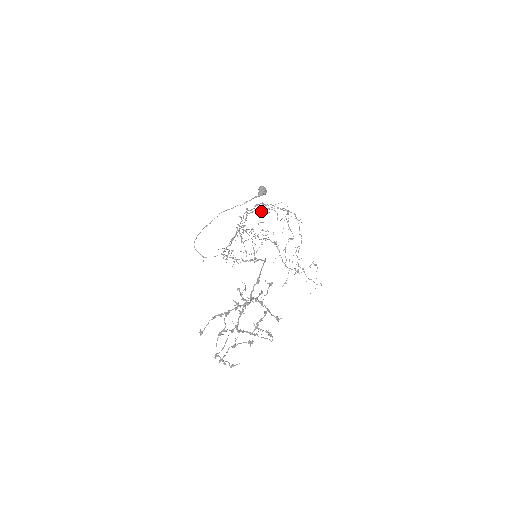
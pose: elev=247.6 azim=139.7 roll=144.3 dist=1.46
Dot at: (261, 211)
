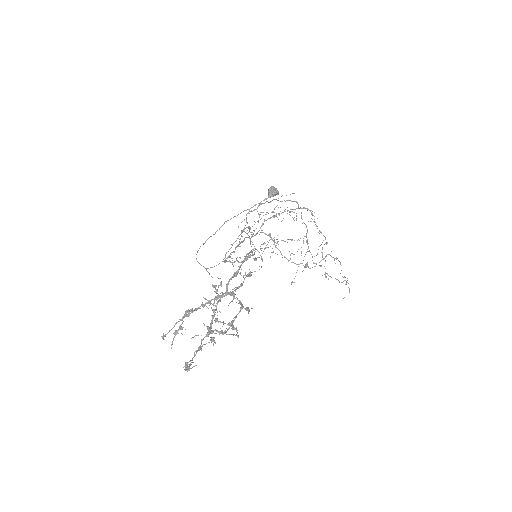
Dot at: occluded
